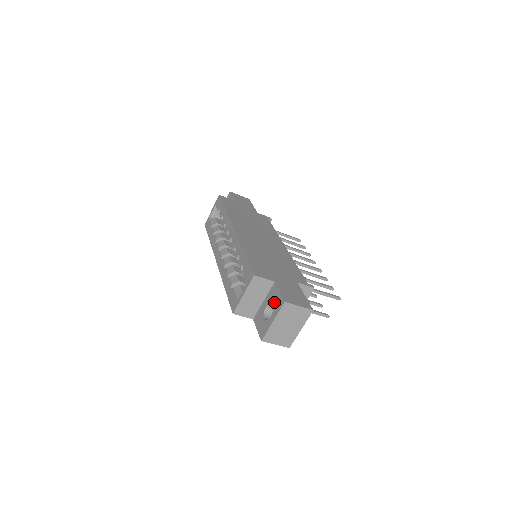
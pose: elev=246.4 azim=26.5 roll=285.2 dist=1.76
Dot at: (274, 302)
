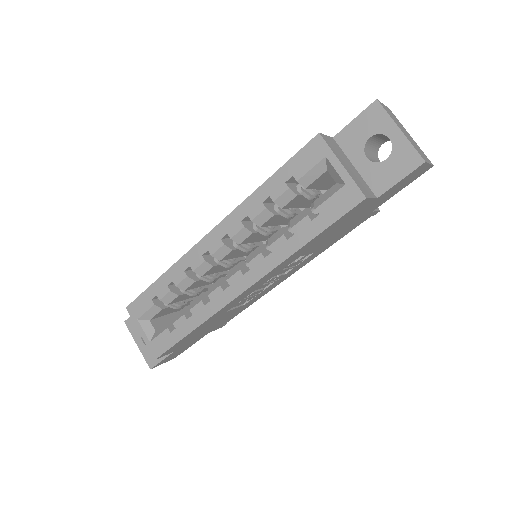
Dot at: (367, 131)
